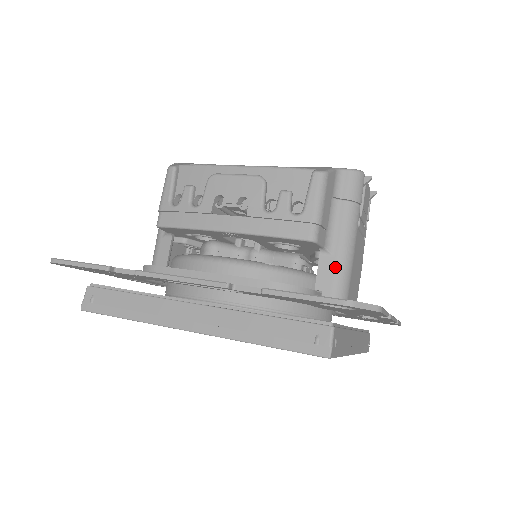
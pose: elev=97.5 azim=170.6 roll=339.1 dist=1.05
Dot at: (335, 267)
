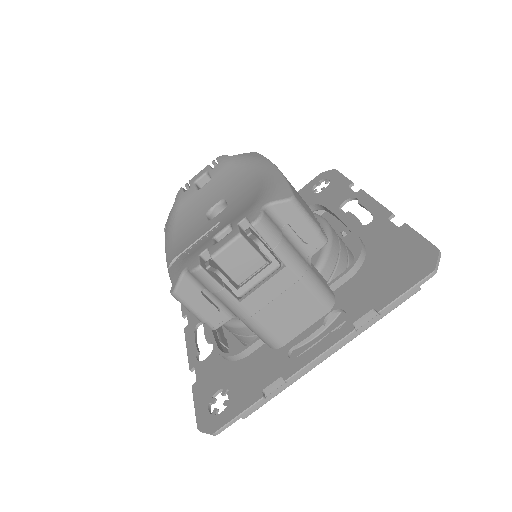
Dot at: occluded
